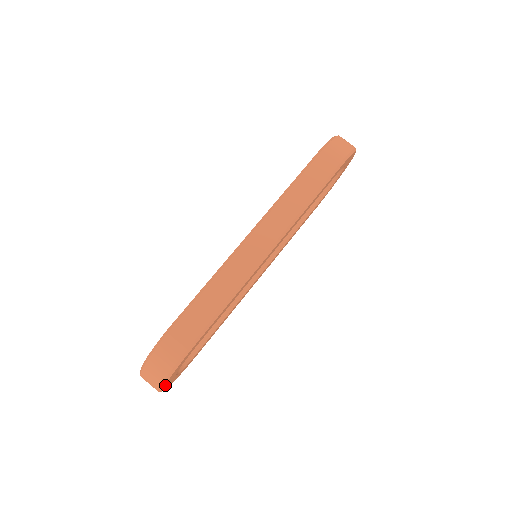
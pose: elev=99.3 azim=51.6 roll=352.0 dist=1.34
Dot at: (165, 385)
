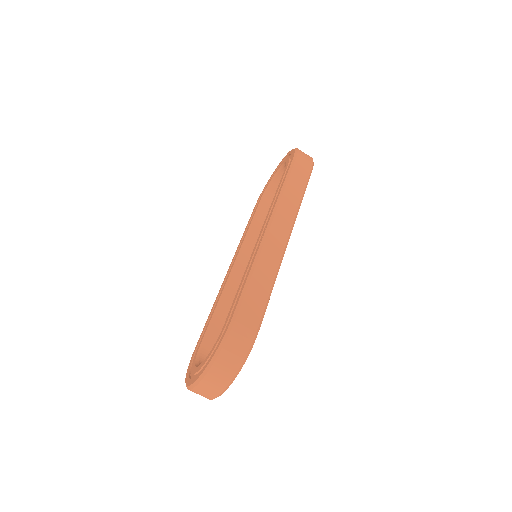
Dot at: (230, 384)
